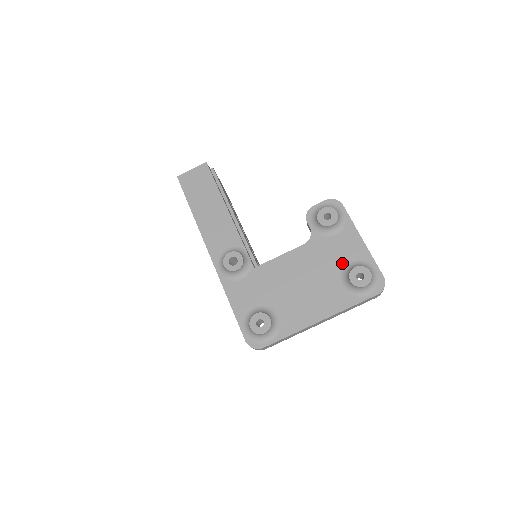
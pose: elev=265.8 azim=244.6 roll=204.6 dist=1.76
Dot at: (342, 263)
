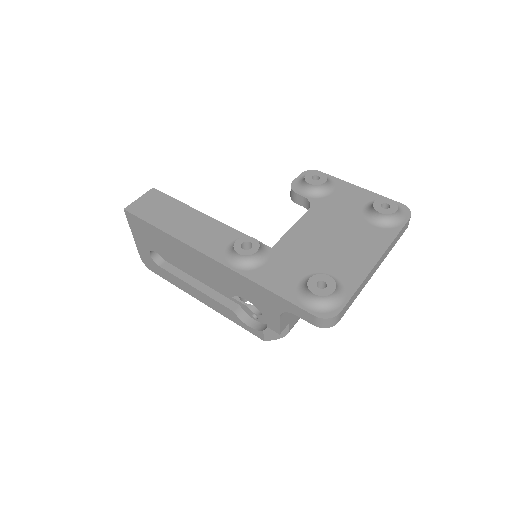
Dot at: (357, 209)
